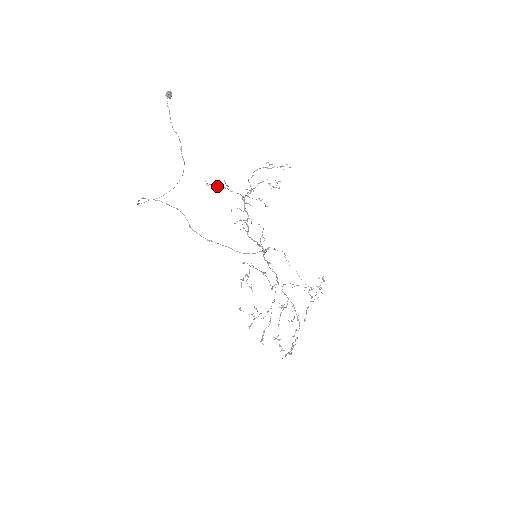
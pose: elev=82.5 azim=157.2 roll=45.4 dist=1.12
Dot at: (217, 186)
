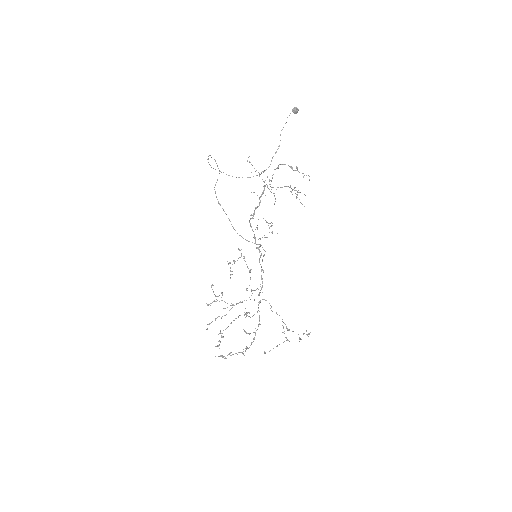
Dot at: occluded
